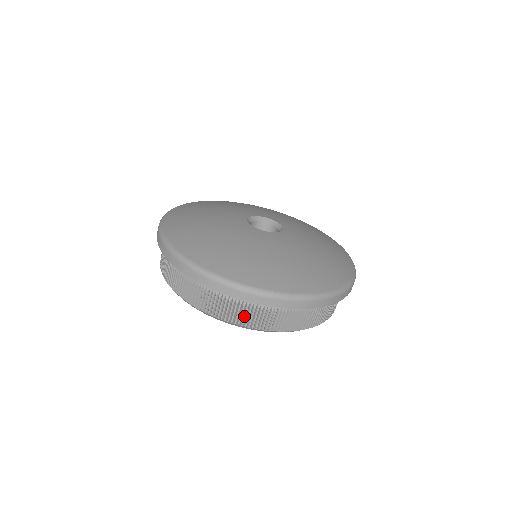
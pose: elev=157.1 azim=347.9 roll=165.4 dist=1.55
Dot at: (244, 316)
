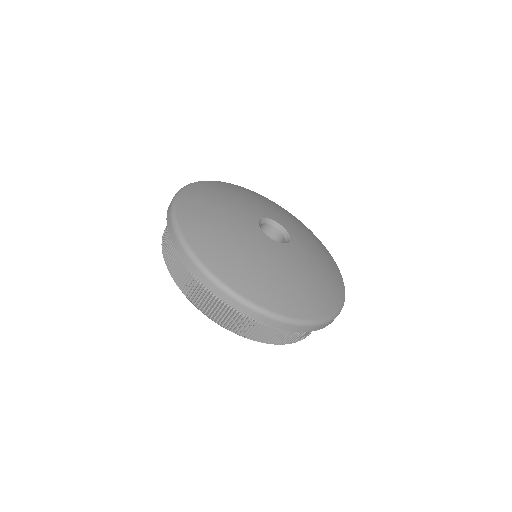
Dot at: occluded
